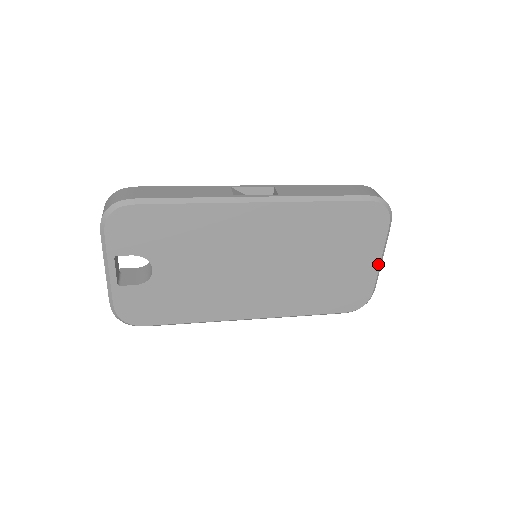
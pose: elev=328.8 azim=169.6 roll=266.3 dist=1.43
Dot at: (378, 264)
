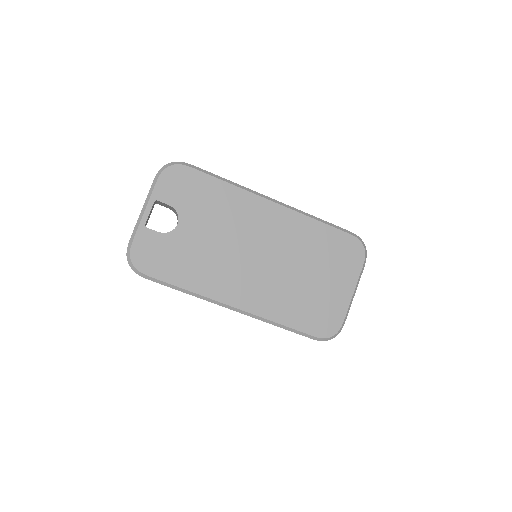
Dot at: (351, 296)
